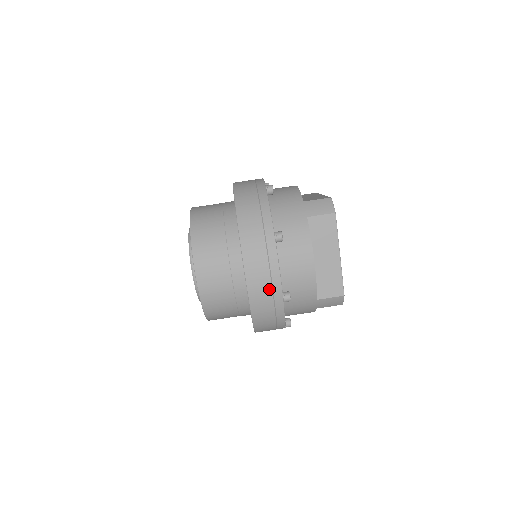
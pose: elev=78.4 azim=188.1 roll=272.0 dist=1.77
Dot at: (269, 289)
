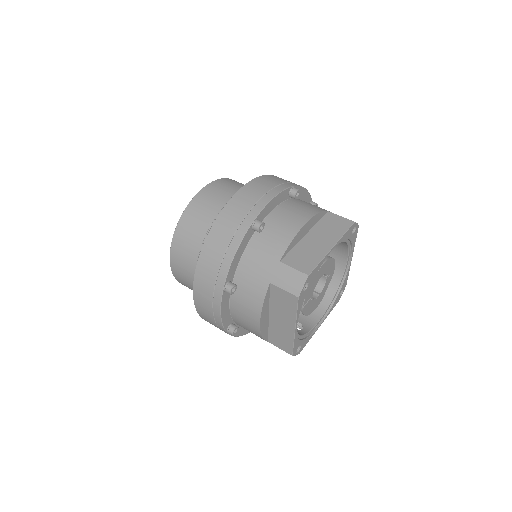
Dot at: (213, 320)
